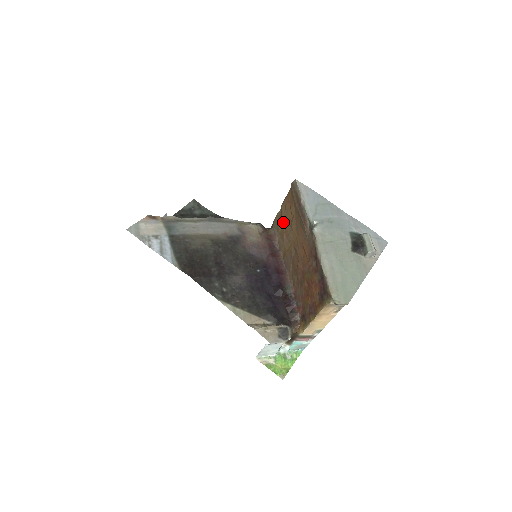
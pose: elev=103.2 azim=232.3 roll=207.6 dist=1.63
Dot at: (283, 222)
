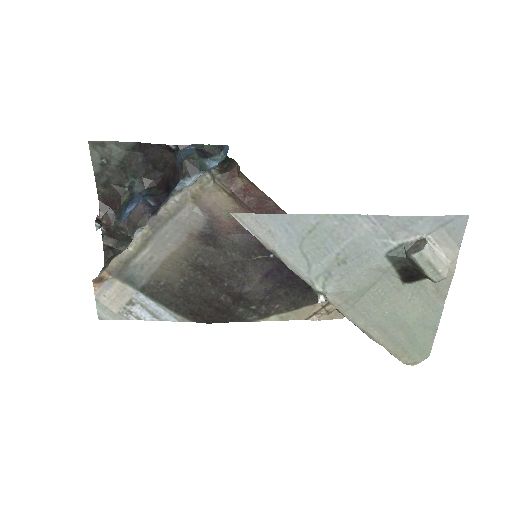
Dot at: occluded
